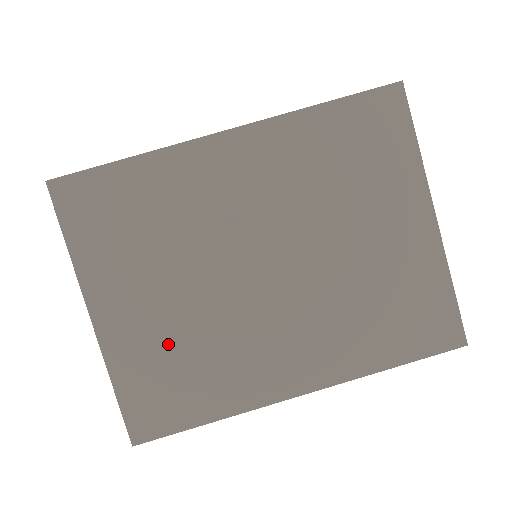
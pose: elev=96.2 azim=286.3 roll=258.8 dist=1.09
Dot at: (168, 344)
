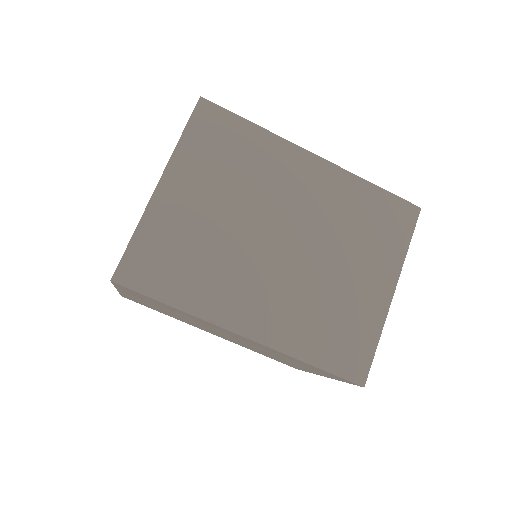
Dot at: (156, 308)
